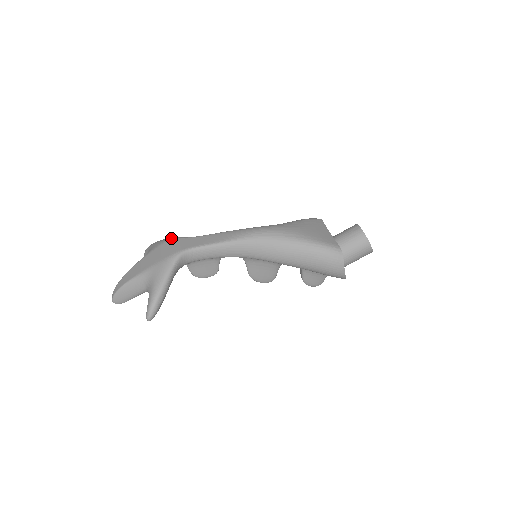
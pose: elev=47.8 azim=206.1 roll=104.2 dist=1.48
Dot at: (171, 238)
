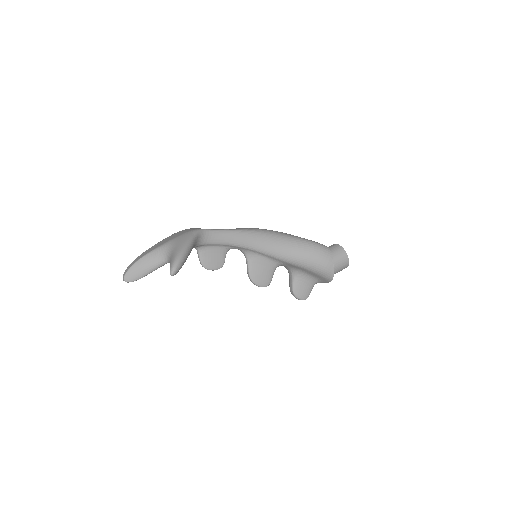
Dot at: occluded
